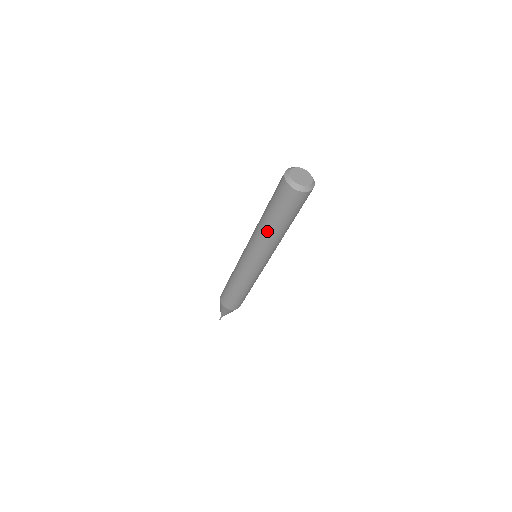
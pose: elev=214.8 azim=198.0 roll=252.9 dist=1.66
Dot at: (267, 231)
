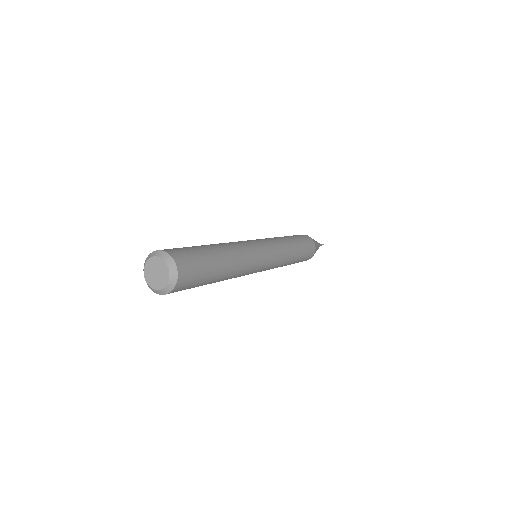
Dot at: occluded
